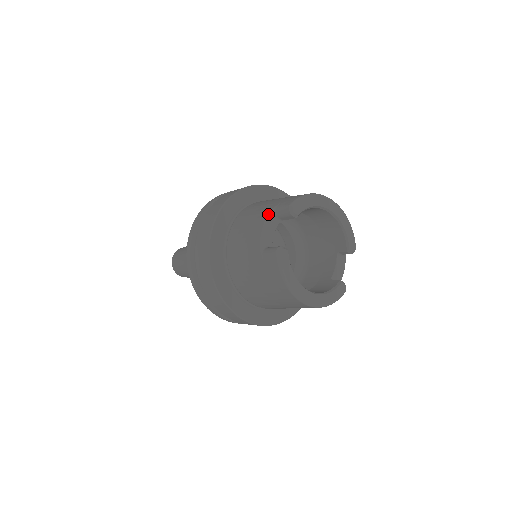
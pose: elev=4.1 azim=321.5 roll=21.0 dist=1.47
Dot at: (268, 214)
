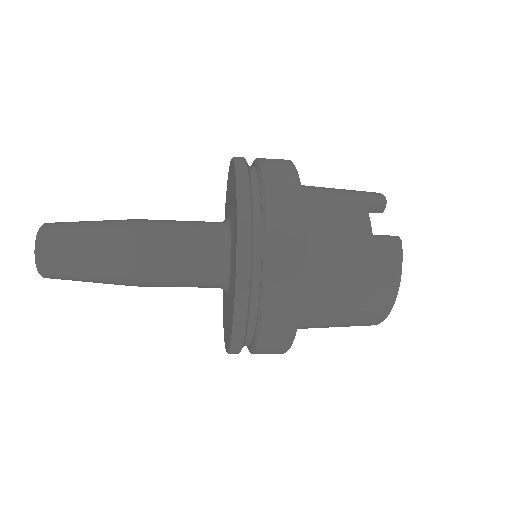
Dot at: occluded
